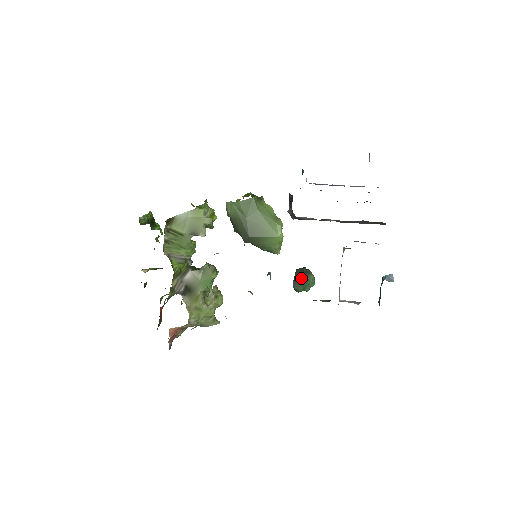
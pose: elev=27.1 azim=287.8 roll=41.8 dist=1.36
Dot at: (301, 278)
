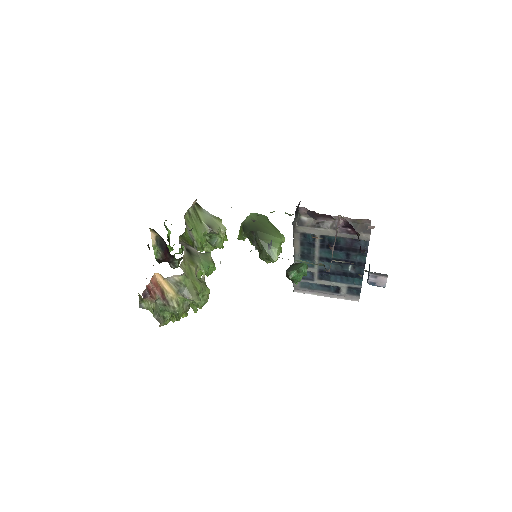
Dot at: (295, 265)
